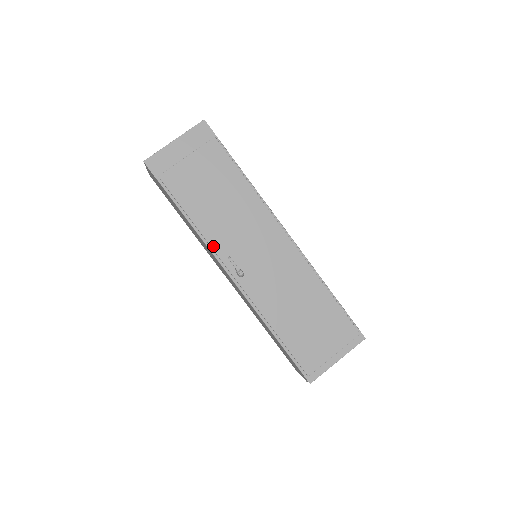
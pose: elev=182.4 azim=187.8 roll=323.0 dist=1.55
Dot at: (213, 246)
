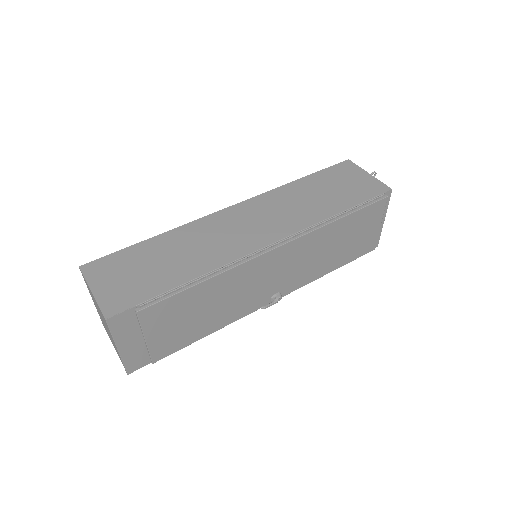
Dot at: (242, 317)
